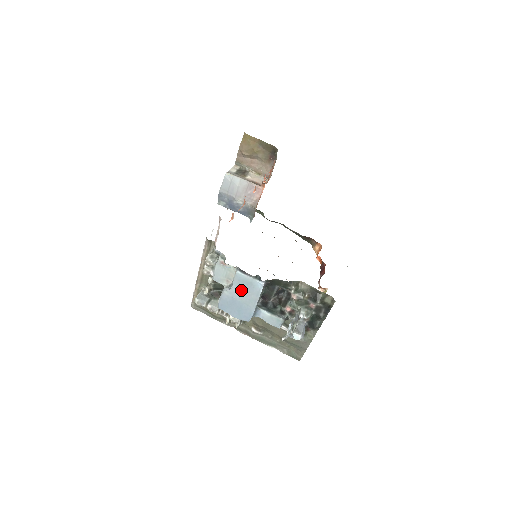
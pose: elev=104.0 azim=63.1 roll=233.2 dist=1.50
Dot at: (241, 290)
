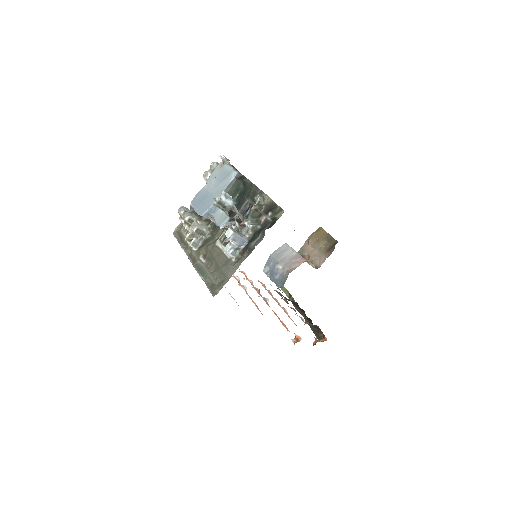
Dot at: (218, 182)
